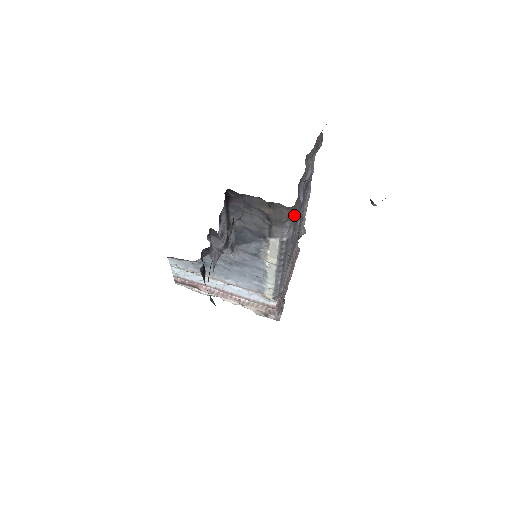
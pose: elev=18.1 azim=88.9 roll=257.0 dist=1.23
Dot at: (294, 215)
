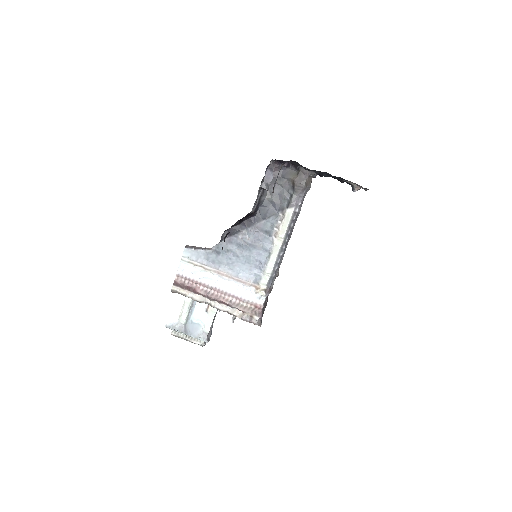
Dot at: (310, 186)
